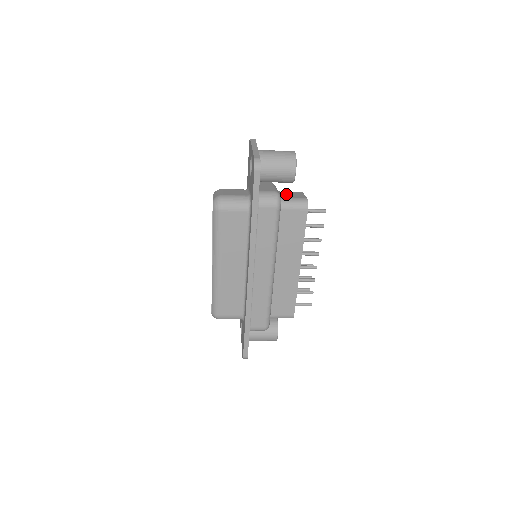
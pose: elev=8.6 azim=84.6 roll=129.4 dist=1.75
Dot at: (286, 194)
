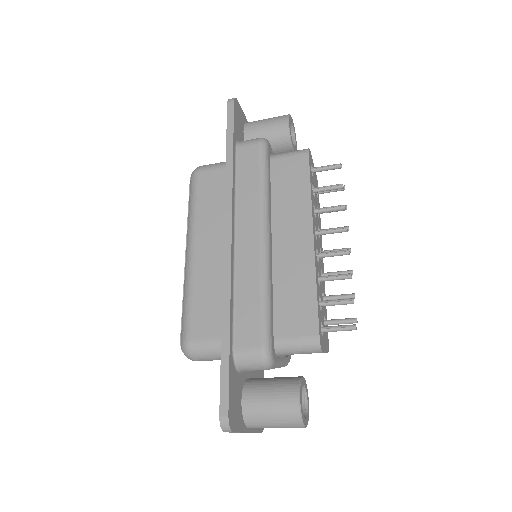
Dot at: occluded
